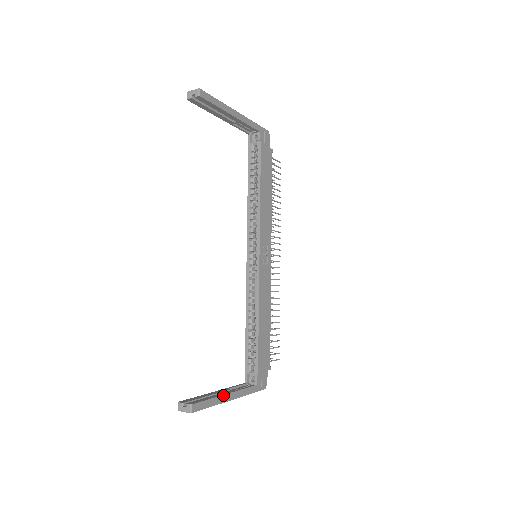
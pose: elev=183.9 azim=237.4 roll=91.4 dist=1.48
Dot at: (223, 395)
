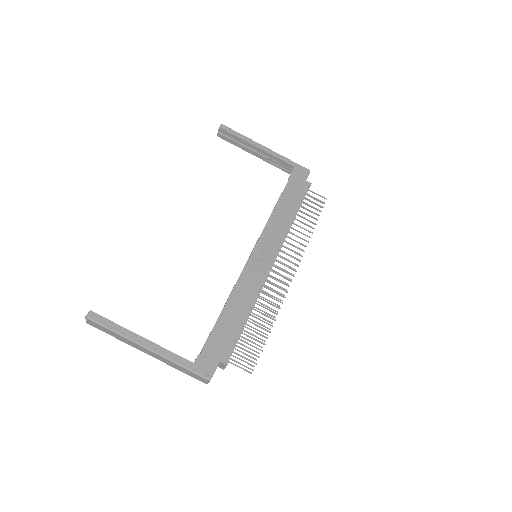
Dot at: (135, 333)
